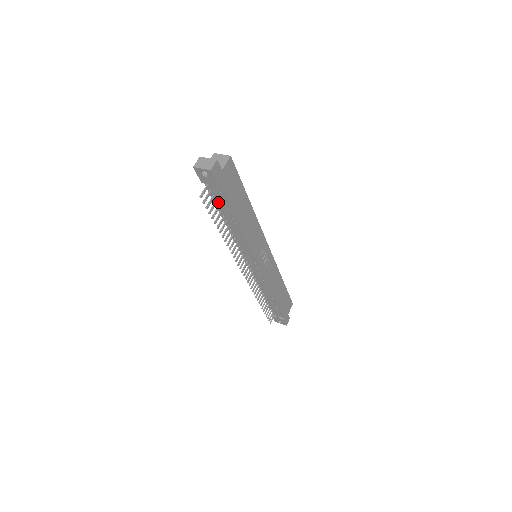
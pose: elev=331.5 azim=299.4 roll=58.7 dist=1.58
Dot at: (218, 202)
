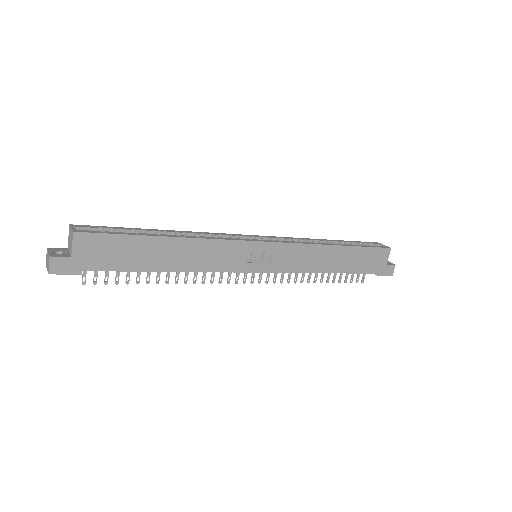
Dot at: occluded
